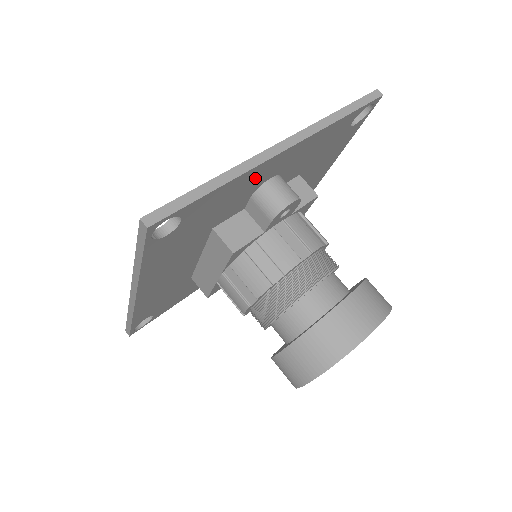
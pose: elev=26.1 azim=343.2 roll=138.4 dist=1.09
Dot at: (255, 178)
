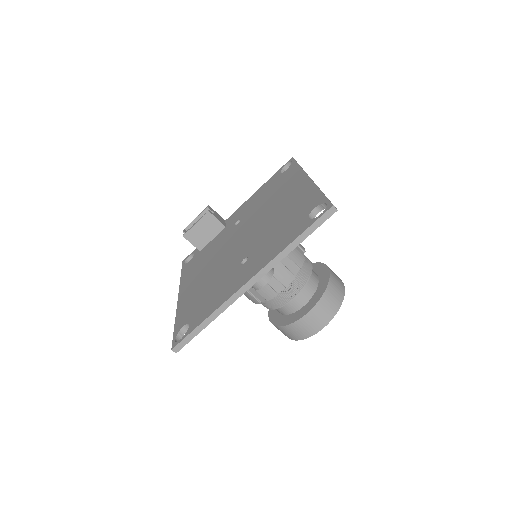
Dot at: occluded
